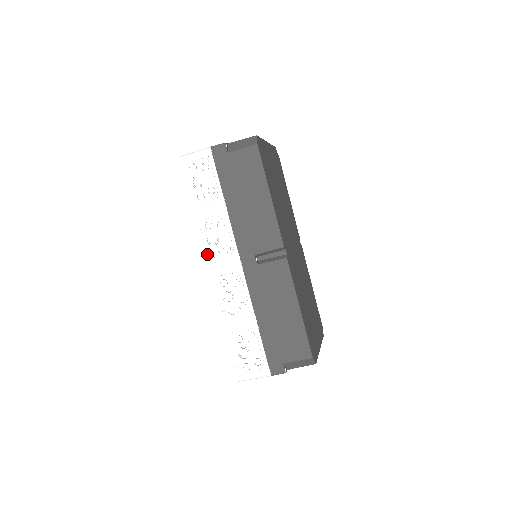
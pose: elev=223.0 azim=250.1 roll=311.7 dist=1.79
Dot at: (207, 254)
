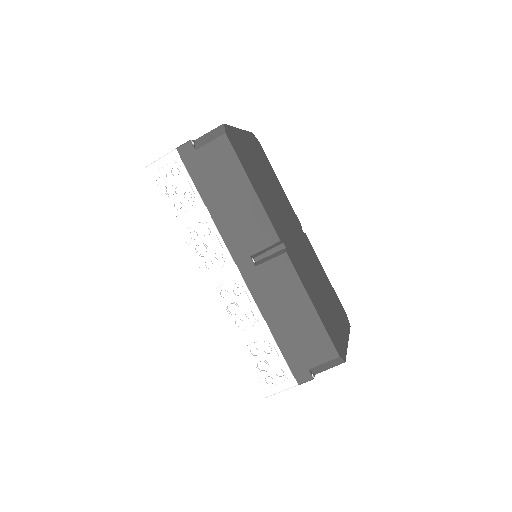
Dot at: (199, 266)
